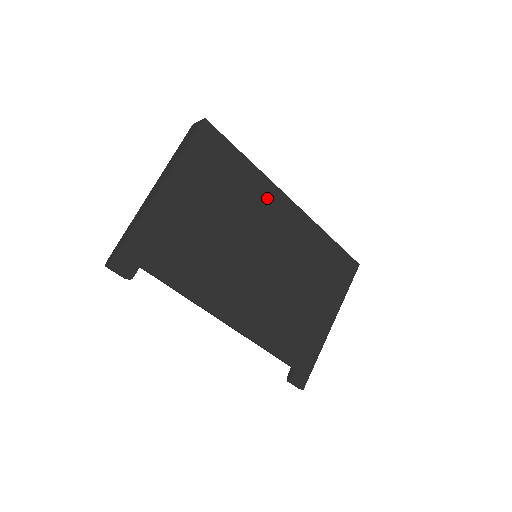
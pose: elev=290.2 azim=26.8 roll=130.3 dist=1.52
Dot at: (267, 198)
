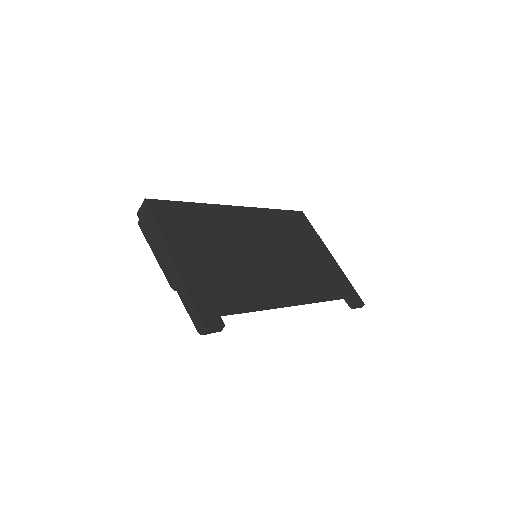
Dot at: (224, 216)
